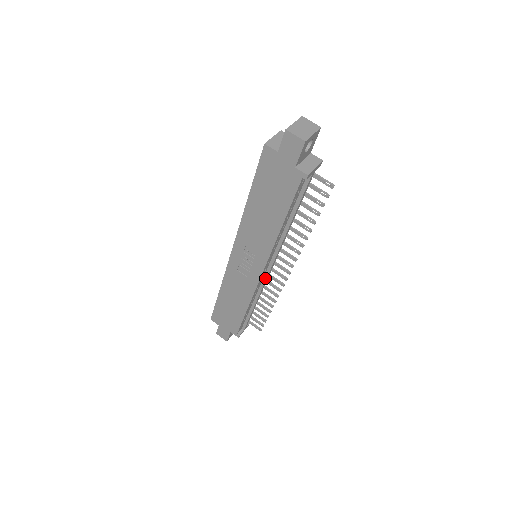
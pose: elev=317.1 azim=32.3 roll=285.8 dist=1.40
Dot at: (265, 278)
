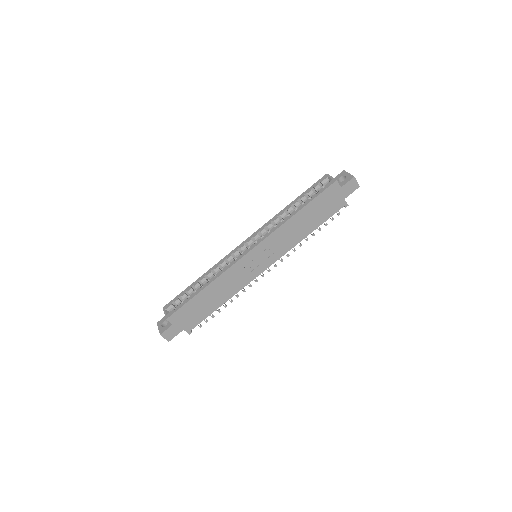
Dot at: occluded
